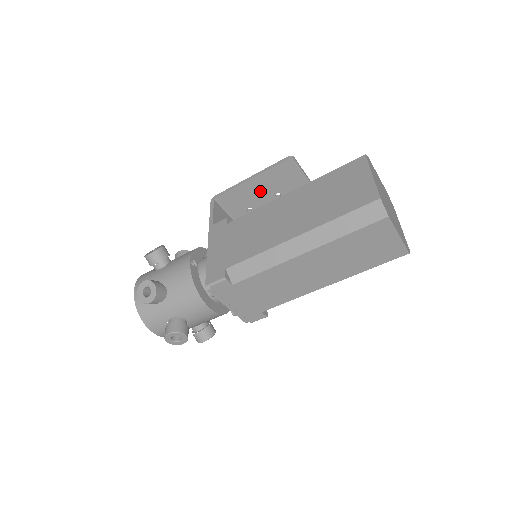
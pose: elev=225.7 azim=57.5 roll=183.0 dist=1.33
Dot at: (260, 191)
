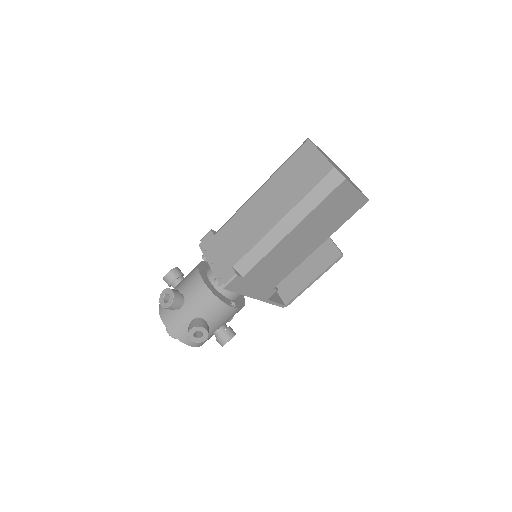
Dot at: occluded
